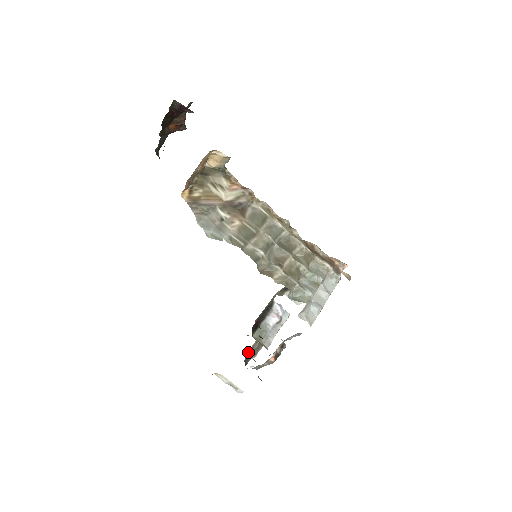
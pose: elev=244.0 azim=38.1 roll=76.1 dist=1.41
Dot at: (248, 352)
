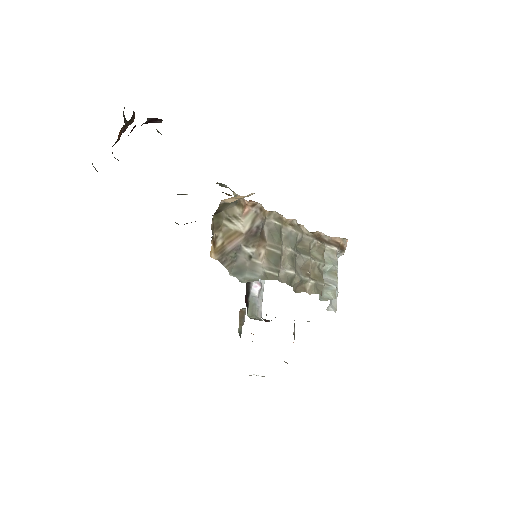
Dot at: (239, 326)
